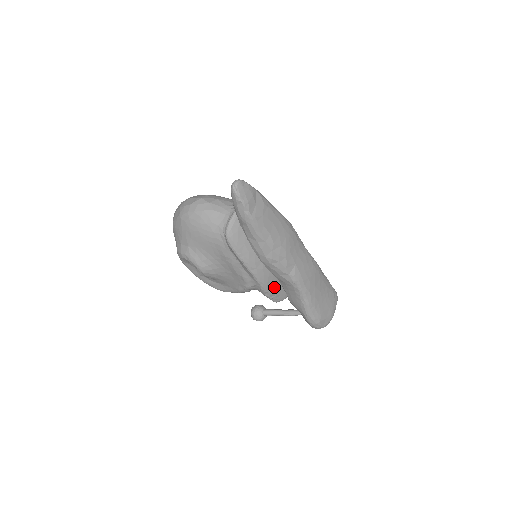
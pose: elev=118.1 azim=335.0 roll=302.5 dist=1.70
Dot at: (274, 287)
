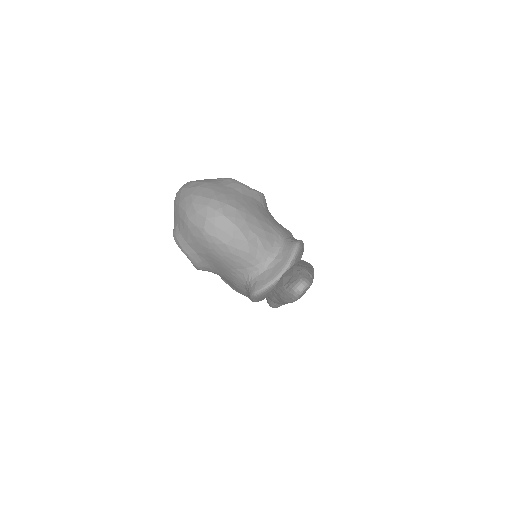
Dot at: occluded
